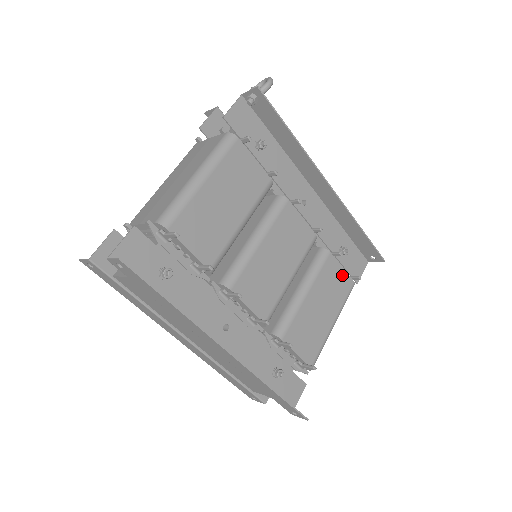
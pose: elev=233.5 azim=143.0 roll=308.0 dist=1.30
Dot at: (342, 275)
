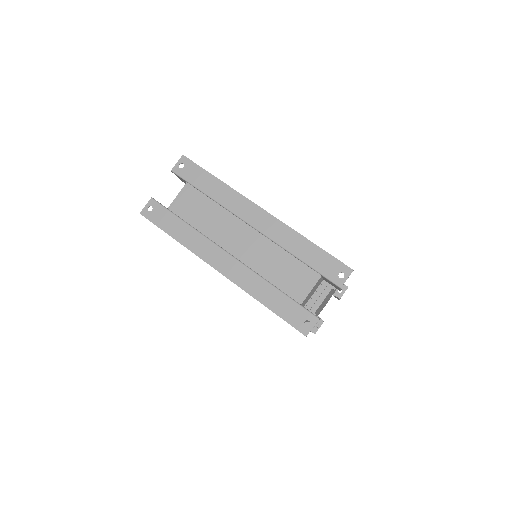
Dot at: occluded
